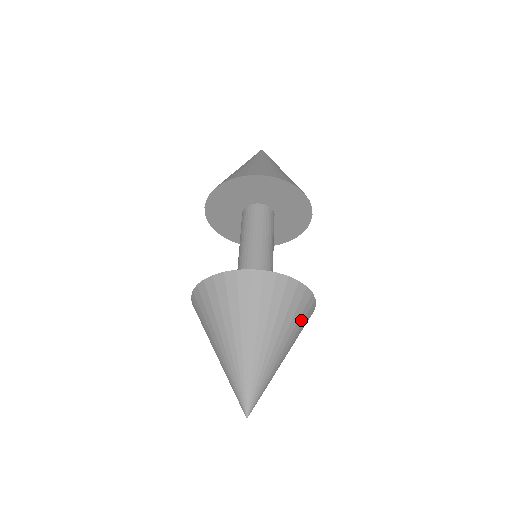
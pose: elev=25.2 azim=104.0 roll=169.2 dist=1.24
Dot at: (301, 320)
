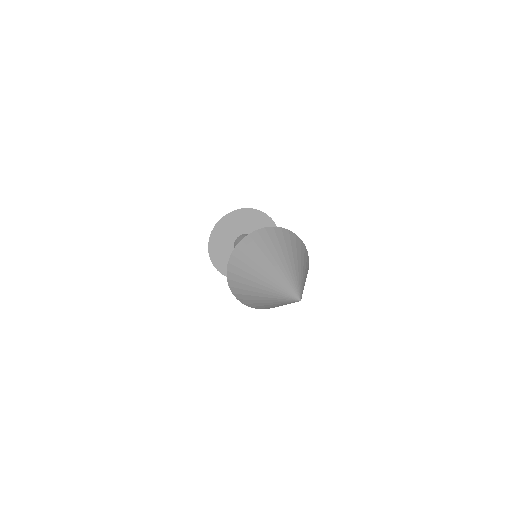
Dot at: (294, 245)
